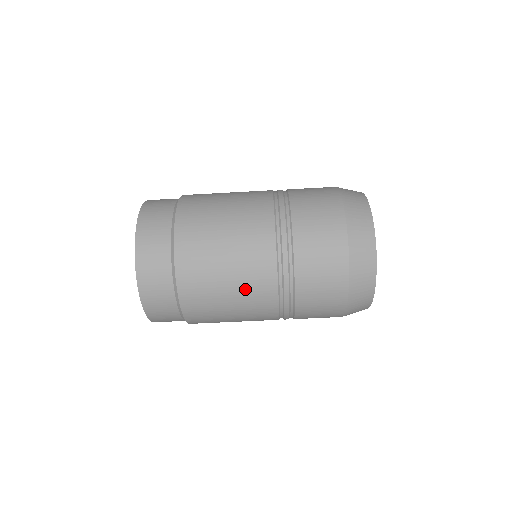
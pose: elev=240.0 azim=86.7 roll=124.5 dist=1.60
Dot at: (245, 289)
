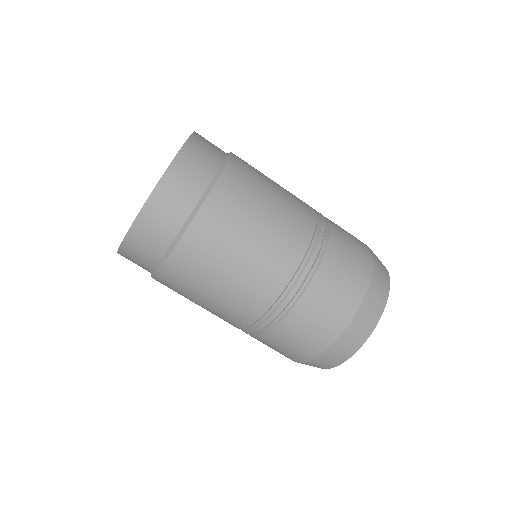
Dot at: (223, 307)
